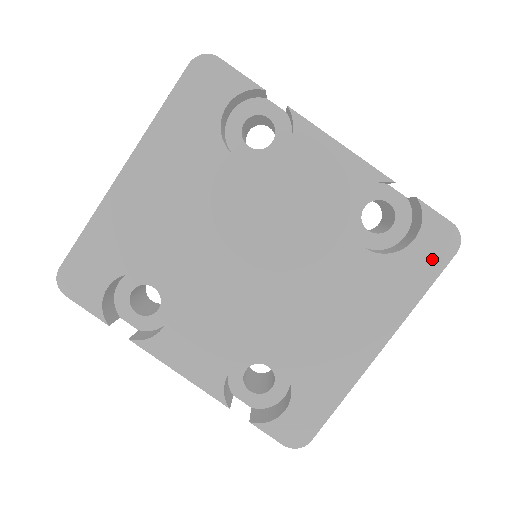
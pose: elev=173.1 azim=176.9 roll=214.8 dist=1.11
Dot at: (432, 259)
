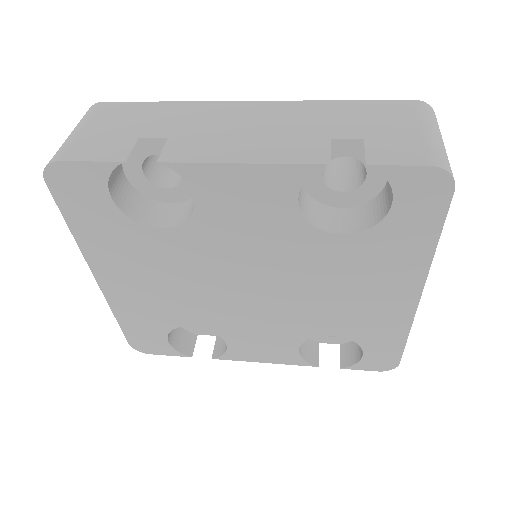
Dot at: (426, 210)
